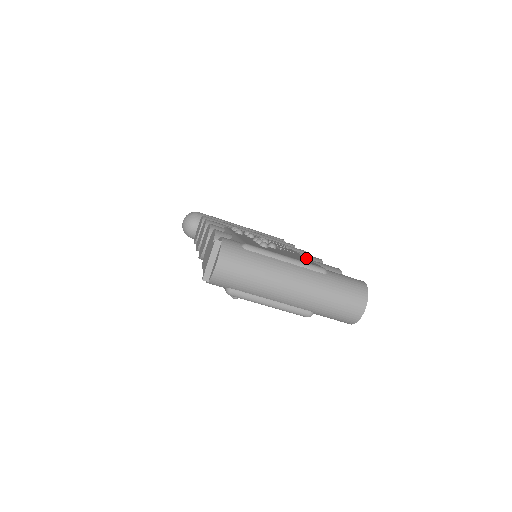
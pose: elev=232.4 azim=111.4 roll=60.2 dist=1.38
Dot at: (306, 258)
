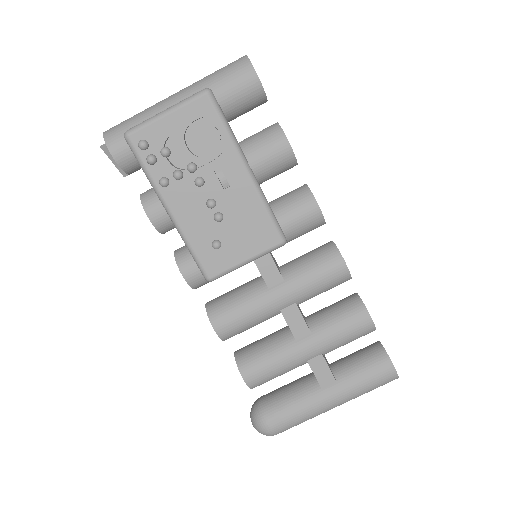
Dot at: occluded
